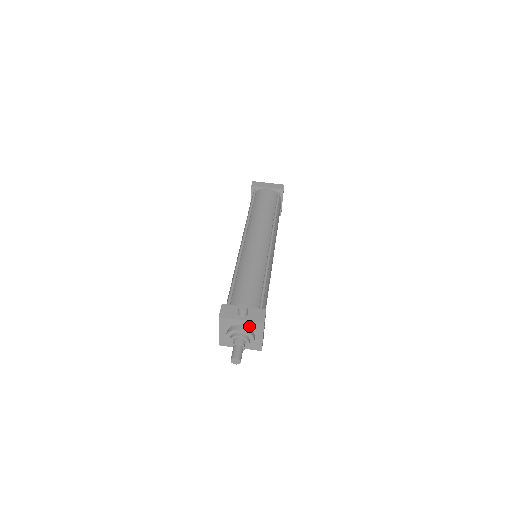
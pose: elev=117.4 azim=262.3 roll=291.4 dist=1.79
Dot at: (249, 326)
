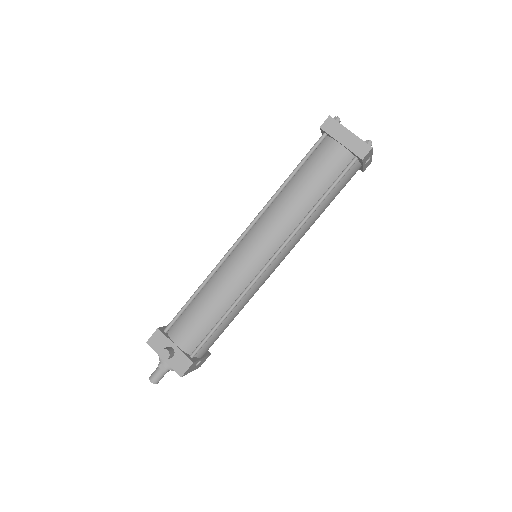
Dot at: occluded
